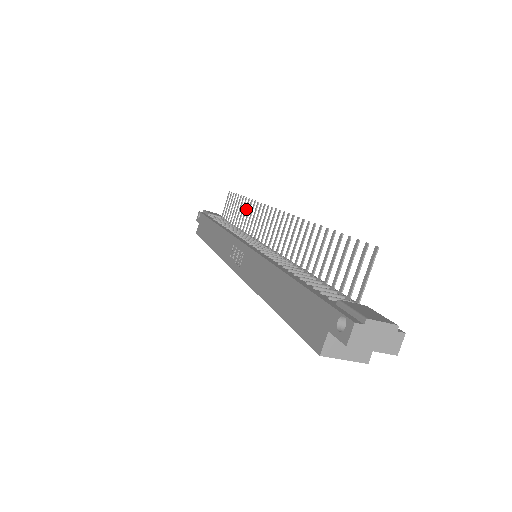
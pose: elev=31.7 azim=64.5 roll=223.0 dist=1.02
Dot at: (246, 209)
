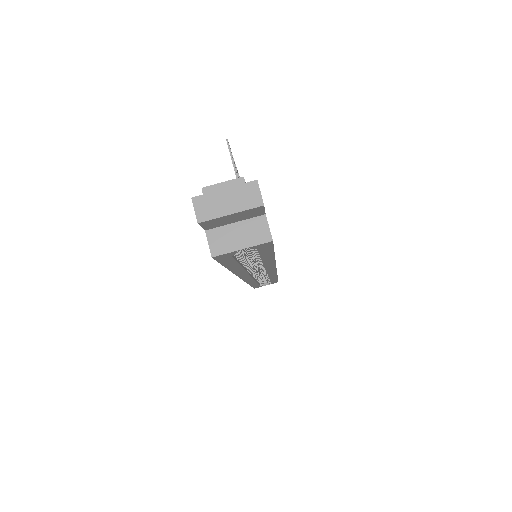
Dot at: occluded
